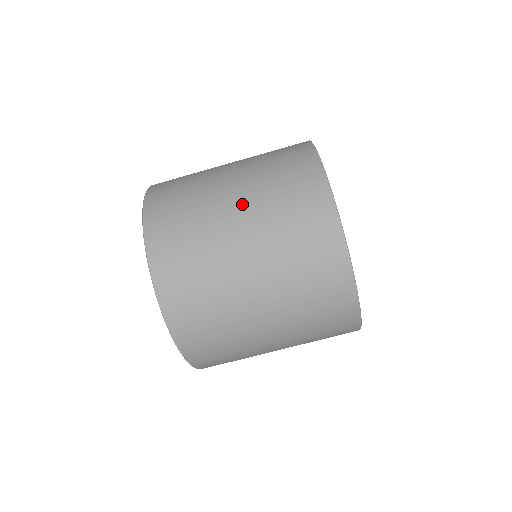
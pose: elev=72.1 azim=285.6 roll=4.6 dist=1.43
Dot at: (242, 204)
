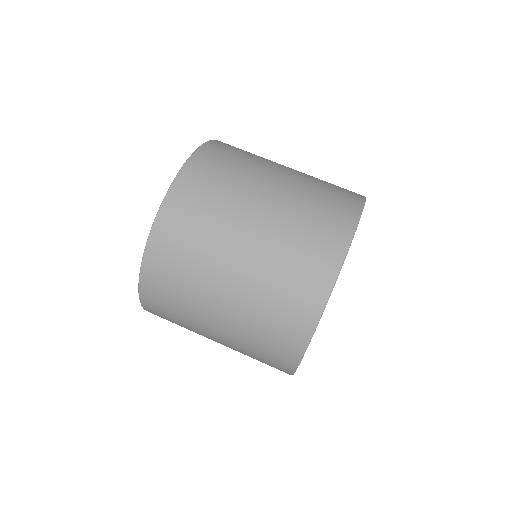
Dot at: (273, 203)
